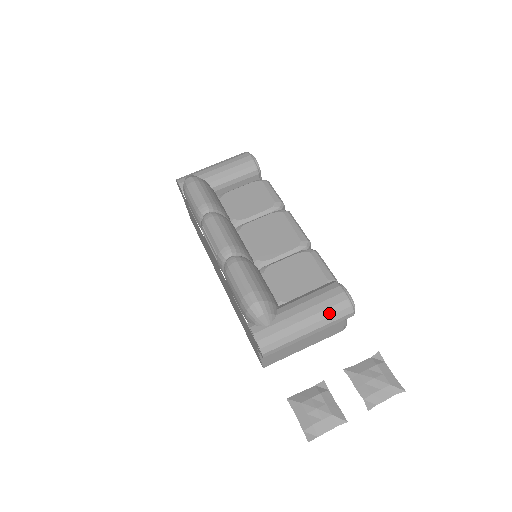
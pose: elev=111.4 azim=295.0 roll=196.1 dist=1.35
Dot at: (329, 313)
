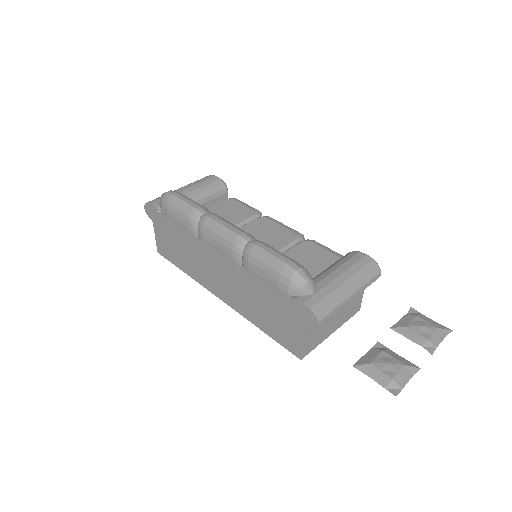
Dot at: (363, 274)
